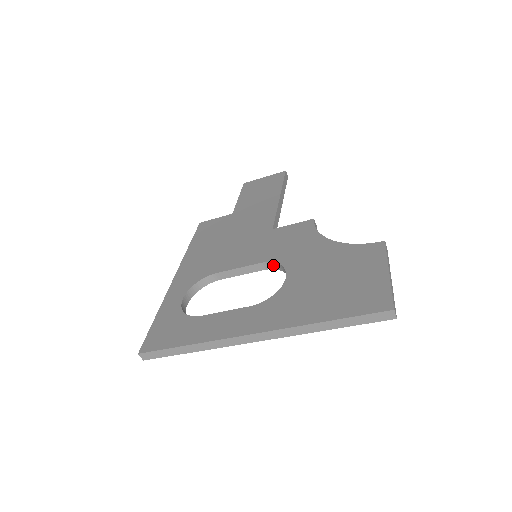
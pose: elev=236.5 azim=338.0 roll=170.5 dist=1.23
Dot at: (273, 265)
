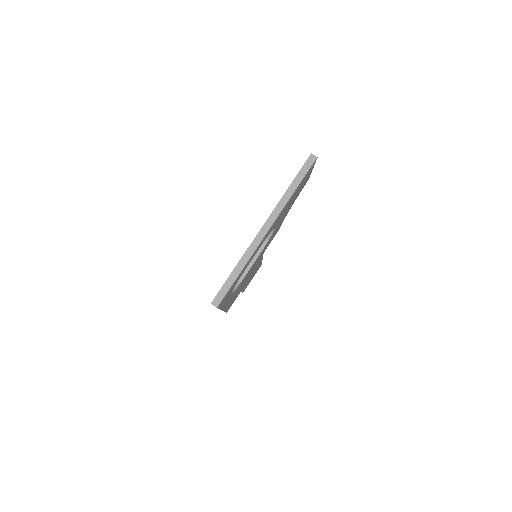
Dot at: occluded
